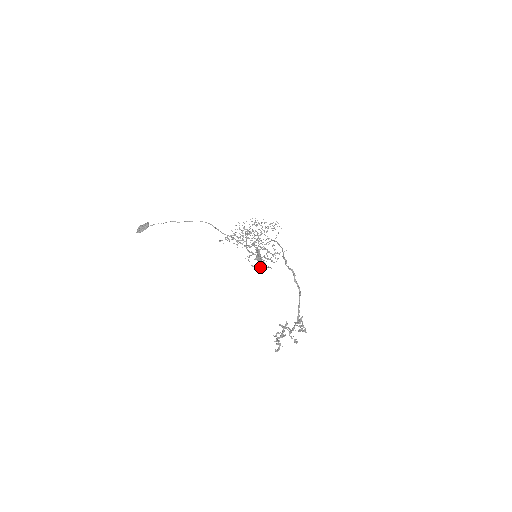
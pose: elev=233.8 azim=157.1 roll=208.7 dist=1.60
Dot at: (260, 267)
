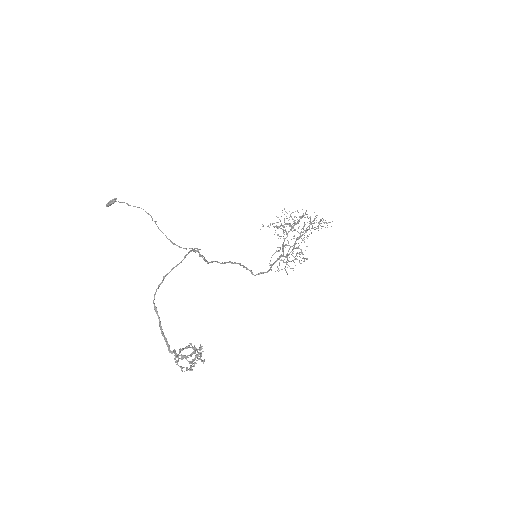
Dot at: (249, 270)
